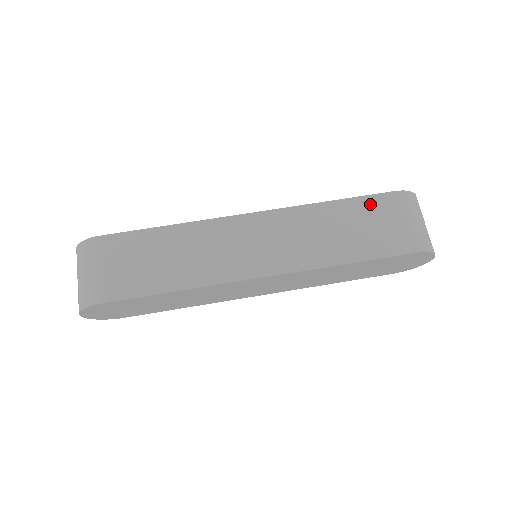
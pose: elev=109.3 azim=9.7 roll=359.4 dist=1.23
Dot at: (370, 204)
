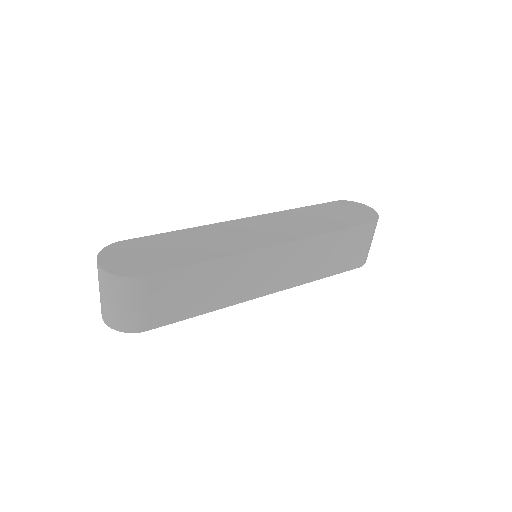
Dot at: (354, 234)
